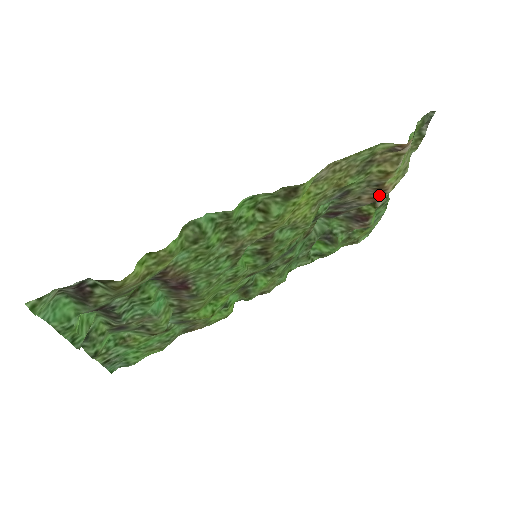
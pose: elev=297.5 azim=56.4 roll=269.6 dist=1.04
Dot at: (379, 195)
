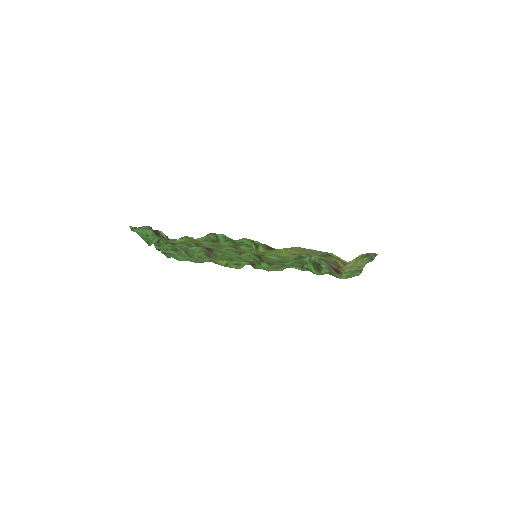
Dot at: (340, 269)
